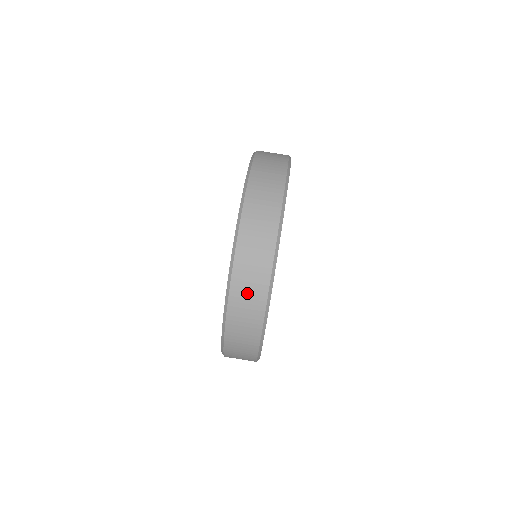
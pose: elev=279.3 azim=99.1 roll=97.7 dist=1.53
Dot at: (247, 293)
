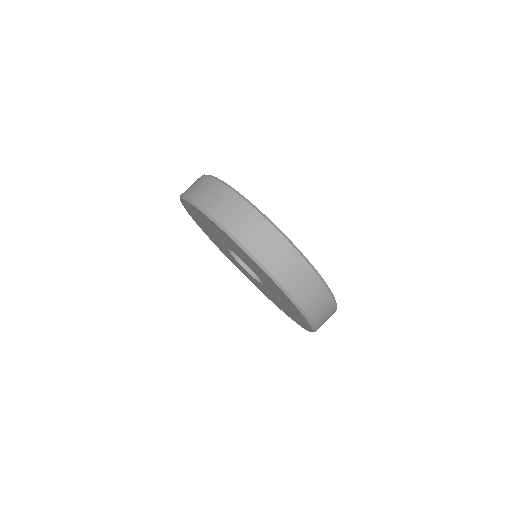
Dot at: occluded
